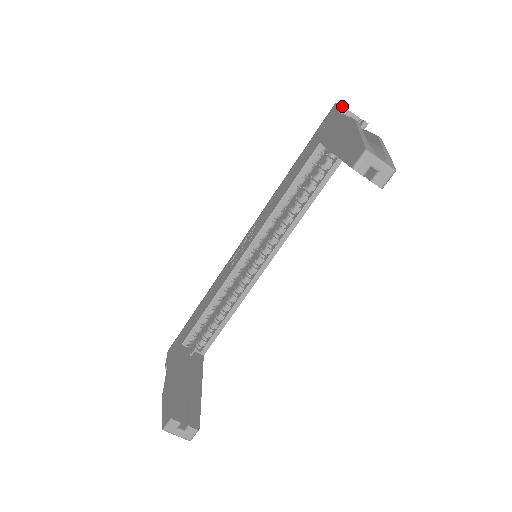
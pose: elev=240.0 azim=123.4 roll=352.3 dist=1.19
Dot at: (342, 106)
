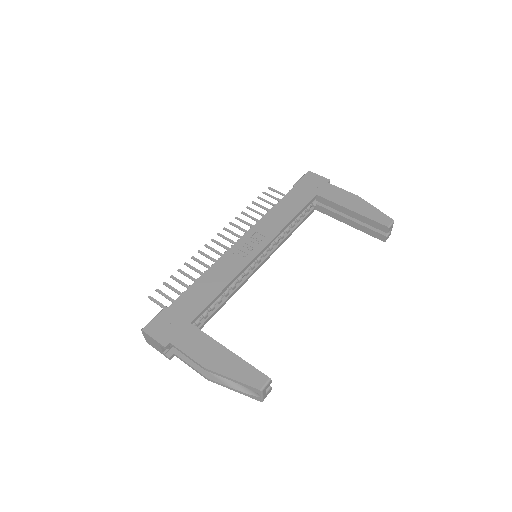
Dot at: (327, 179)
